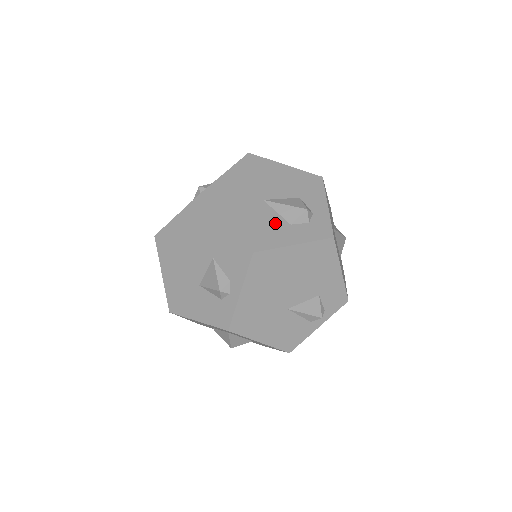
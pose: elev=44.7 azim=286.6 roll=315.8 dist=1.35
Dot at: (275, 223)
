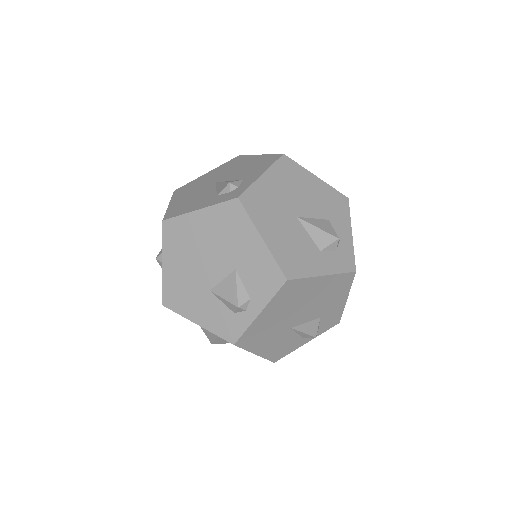
Dot at: (307, 247)
